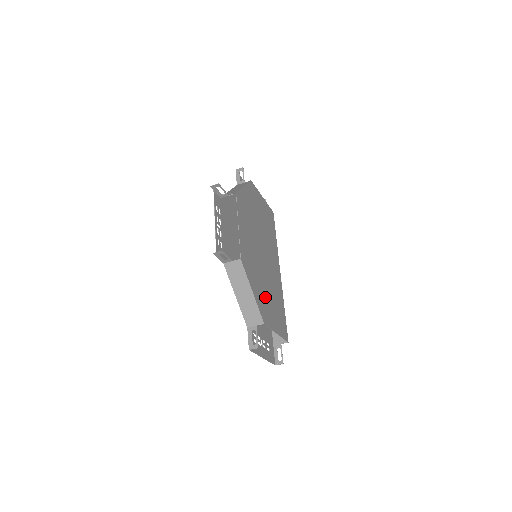
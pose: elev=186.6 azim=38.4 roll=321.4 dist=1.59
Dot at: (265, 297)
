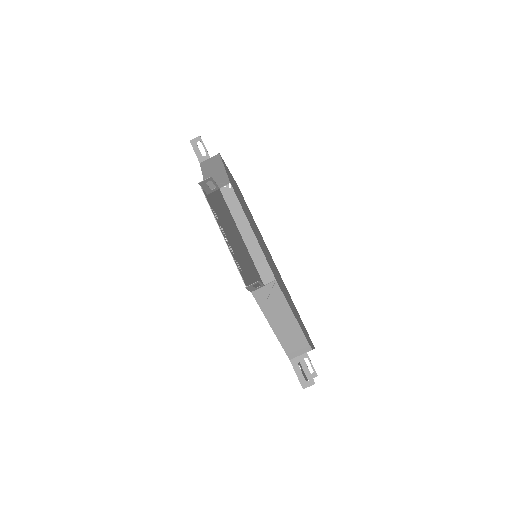
Dot at: (294, 311)
